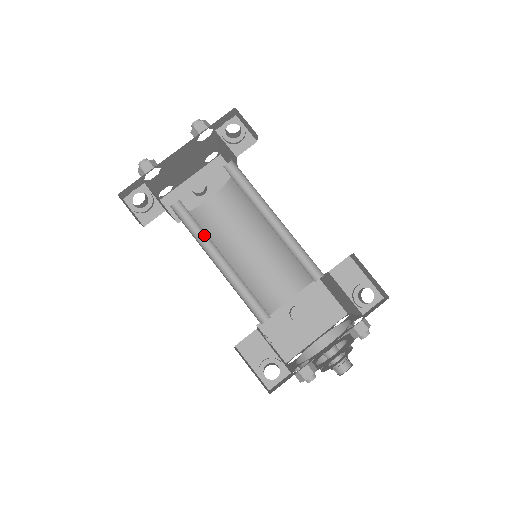
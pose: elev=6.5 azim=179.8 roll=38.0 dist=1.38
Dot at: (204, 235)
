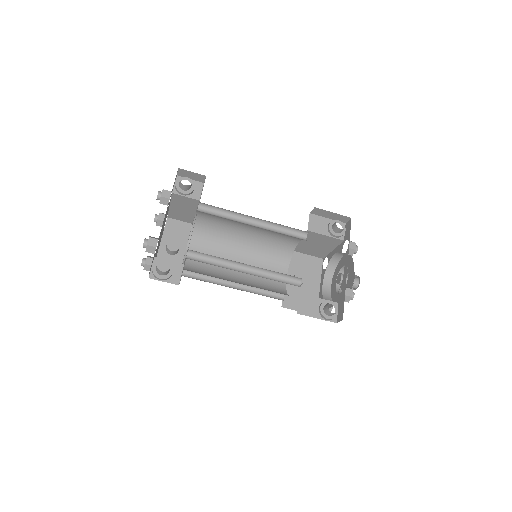
Dot at: (222, 261)
